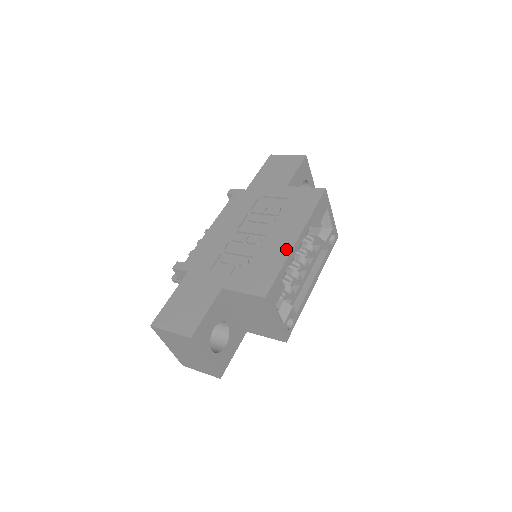
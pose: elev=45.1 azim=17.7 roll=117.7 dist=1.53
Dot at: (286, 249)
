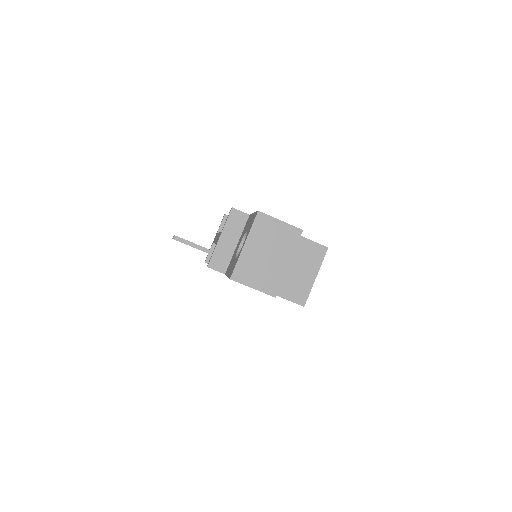
Dot at: occluded
